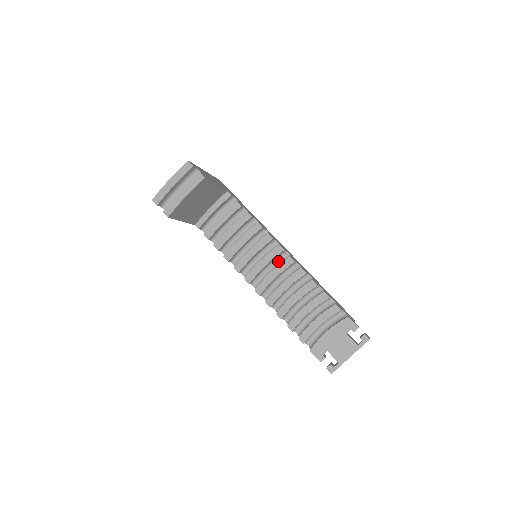
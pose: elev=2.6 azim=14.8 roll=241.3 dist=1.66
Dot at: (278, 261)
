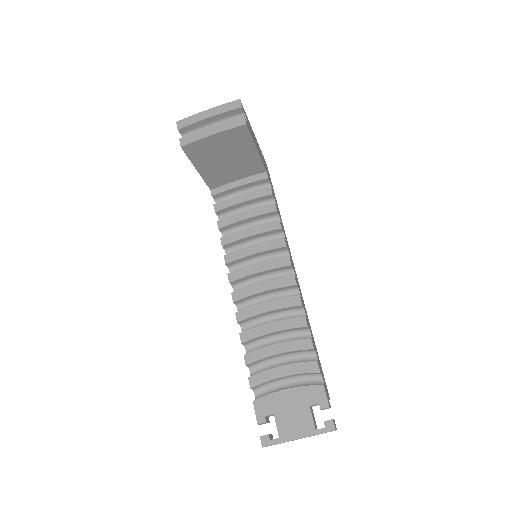
Dot at: (278, 276)
